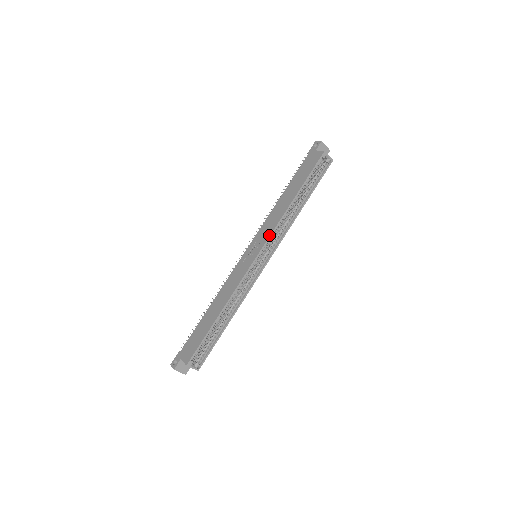
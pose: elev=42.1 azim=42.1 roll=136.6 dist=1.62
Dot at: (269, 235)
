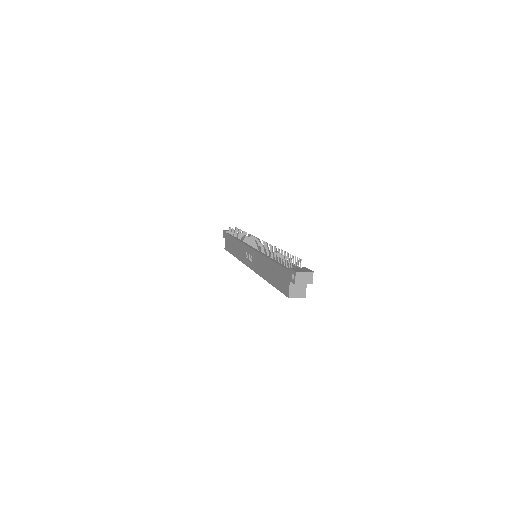
Dot at: (254, 271)
